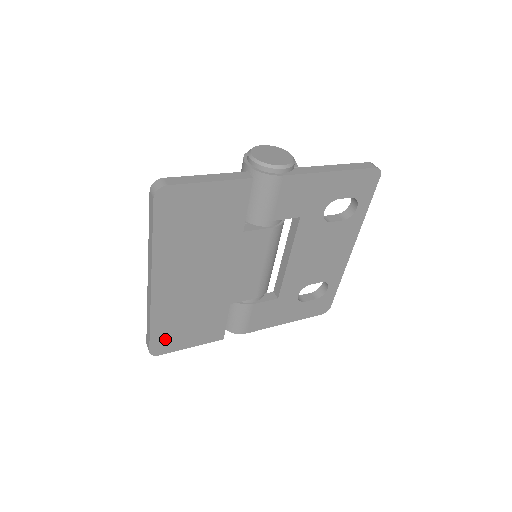
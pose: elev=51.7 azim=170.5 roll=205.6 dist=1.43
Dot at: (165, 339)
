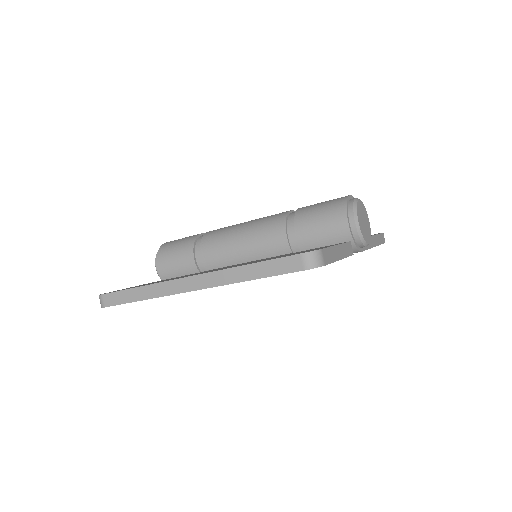
Dot at: occluded
